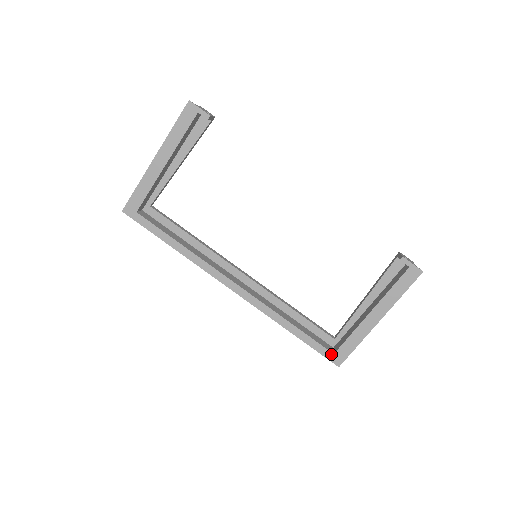
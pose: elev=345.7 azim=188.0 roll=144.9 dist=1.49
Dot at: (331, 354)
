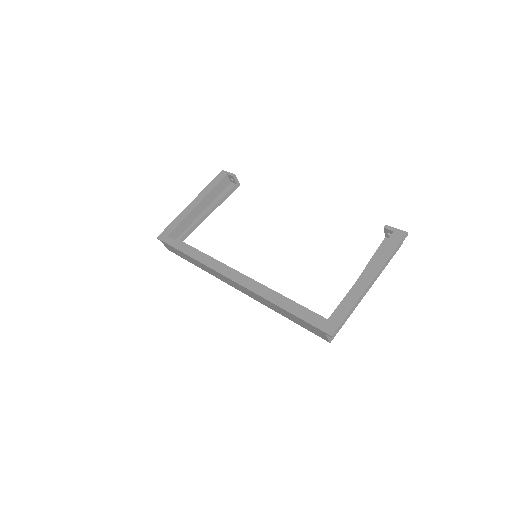
Dot at: (322, 323)
